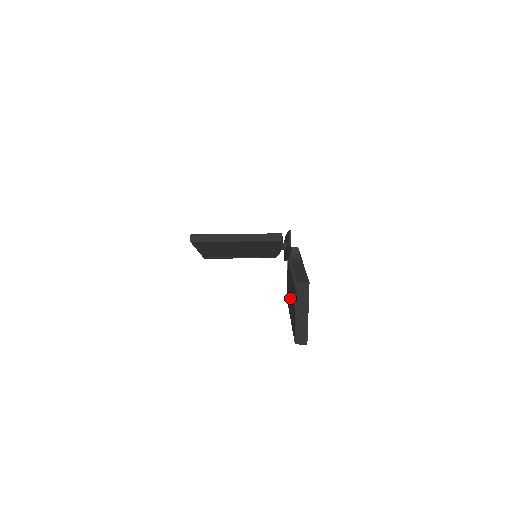
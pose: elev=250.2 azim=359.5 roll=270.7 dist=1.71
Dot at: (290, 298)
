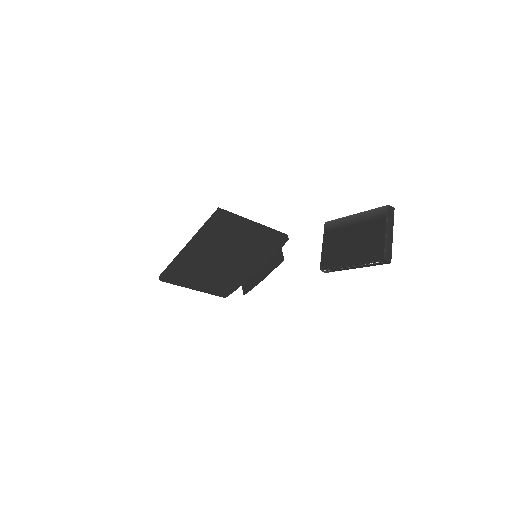
Dot at: (349, 246)
